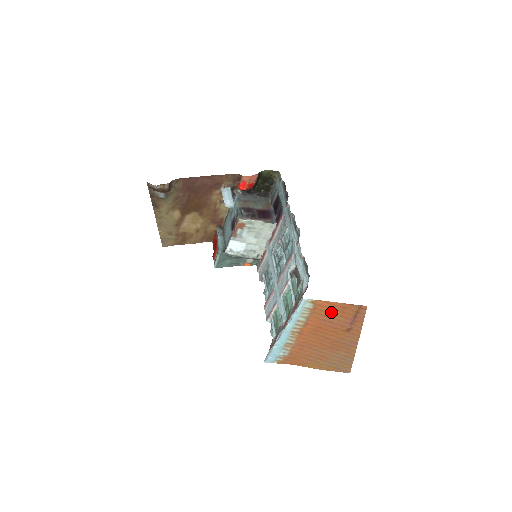
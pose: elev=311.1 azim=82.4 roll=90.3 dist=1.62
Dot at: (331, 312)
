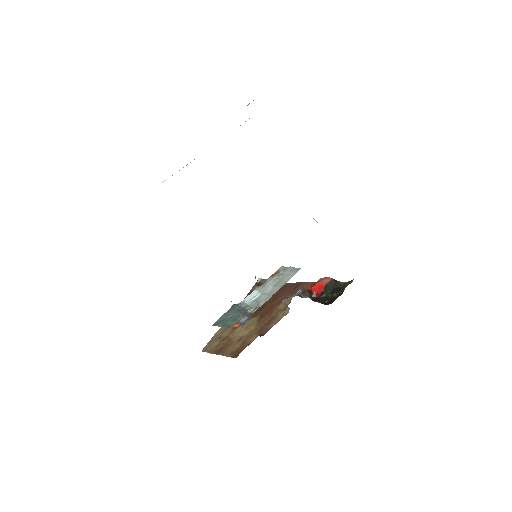
Dot at: occluded
